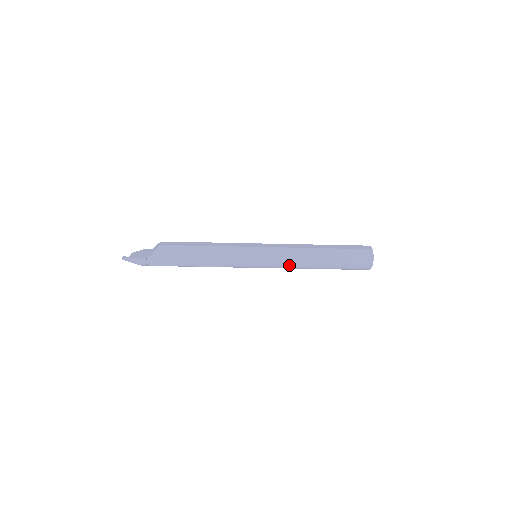
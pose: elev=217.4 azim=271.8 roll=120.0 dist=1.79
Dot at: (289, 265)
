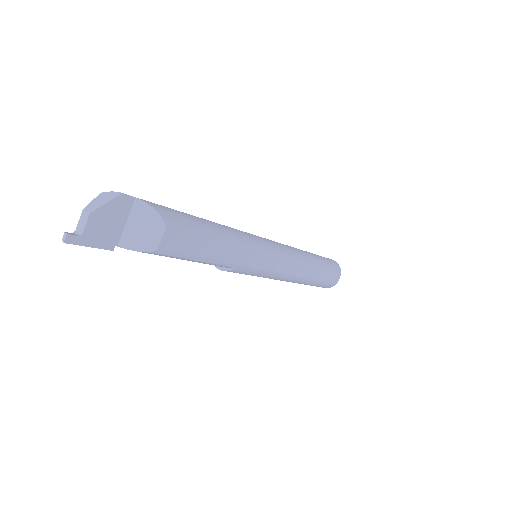
Dot at: occluded
